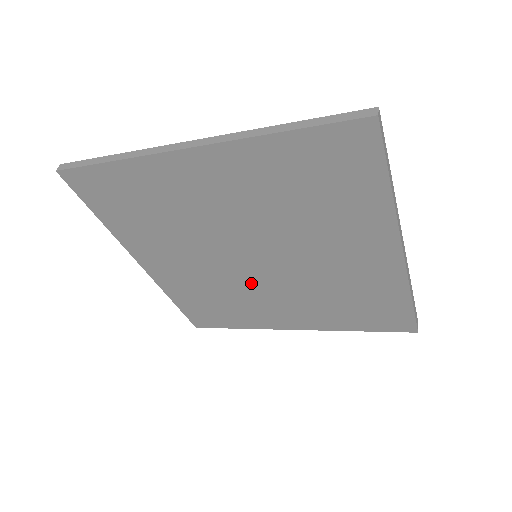
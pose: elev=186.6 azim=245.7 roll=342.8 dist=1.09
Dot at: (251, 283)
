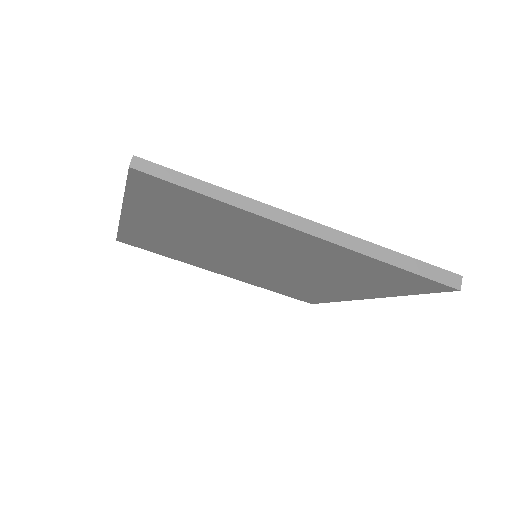
Dot at: (281, 274)
